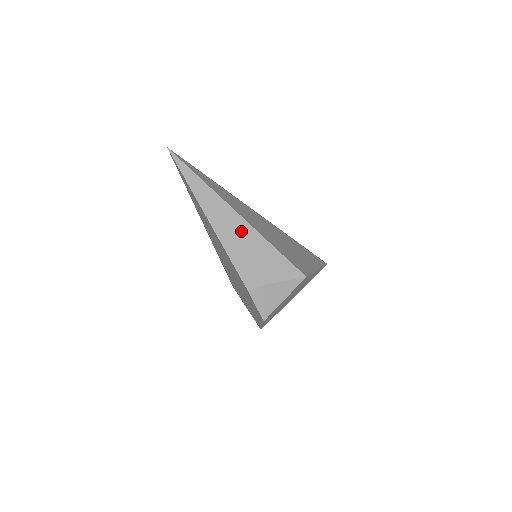
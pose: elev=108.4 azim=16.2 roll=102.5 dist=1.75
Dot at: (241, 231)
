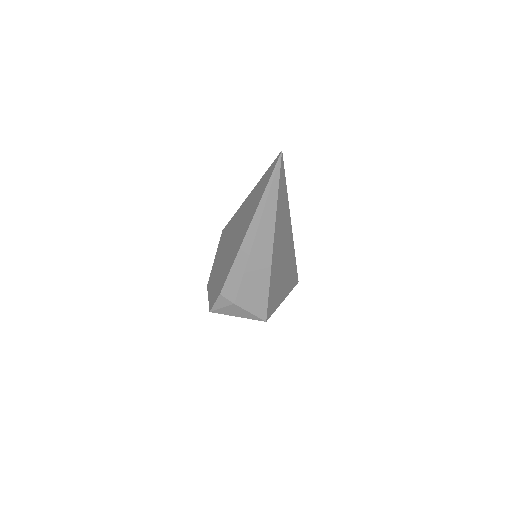
Dot at: (260, 260)
